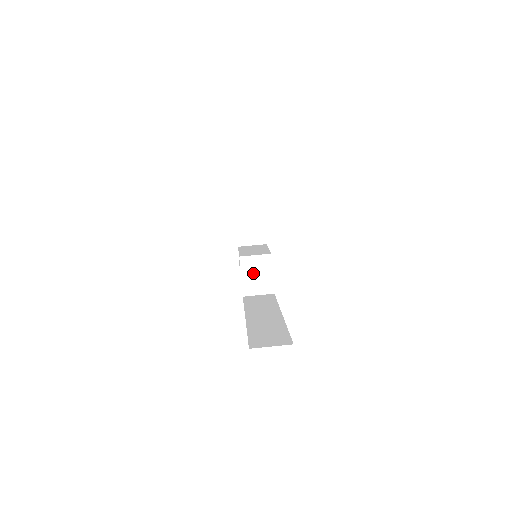
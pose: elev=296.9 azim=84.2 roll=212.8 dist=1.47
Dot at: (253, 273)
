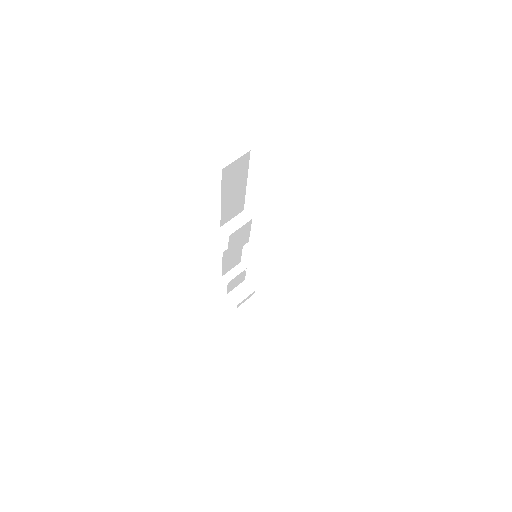
Dot at: (264, 275)
